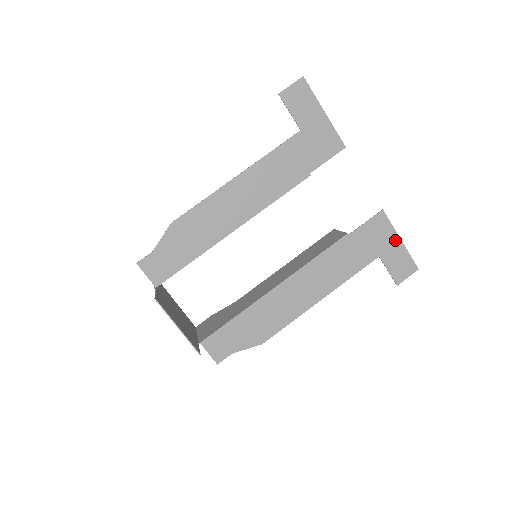
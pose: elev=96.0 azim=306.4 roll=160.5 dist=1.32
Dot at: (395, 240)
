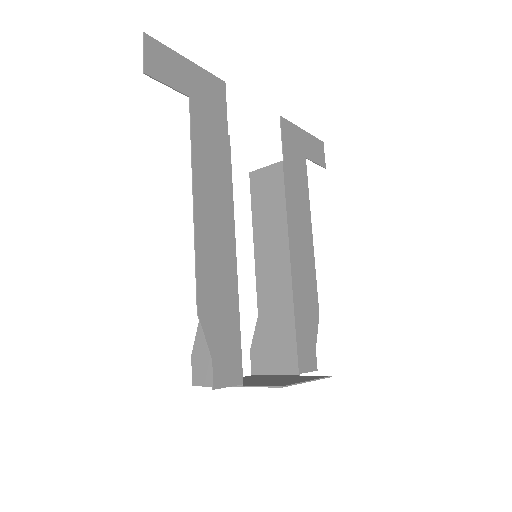
Dot at: (301, 134)
